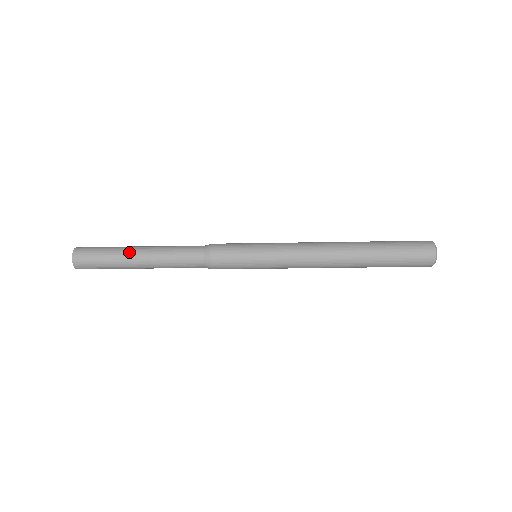
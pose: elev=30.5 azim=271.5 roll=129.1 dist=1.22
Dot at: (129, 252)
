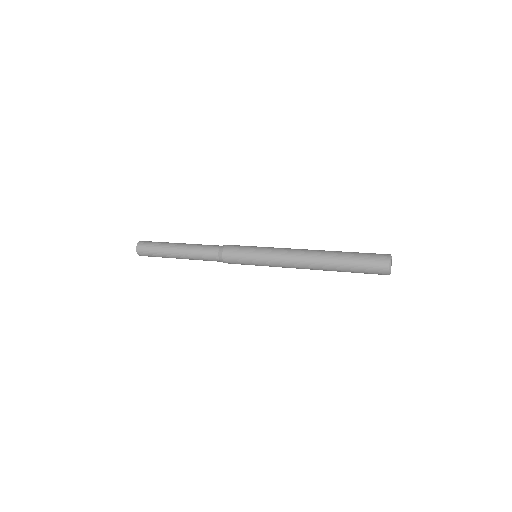
Dot at: (171, 257)
